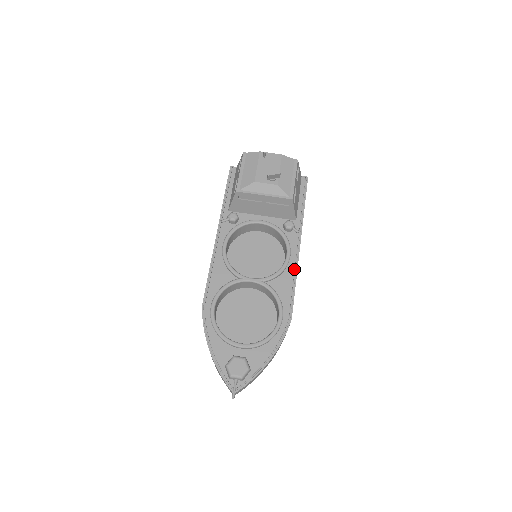
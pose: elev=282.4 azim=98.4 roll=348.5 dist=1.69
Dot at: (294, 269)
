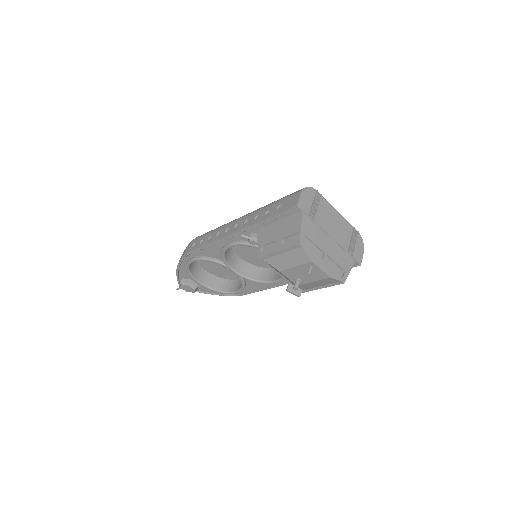
Dot at: (272, 286)
